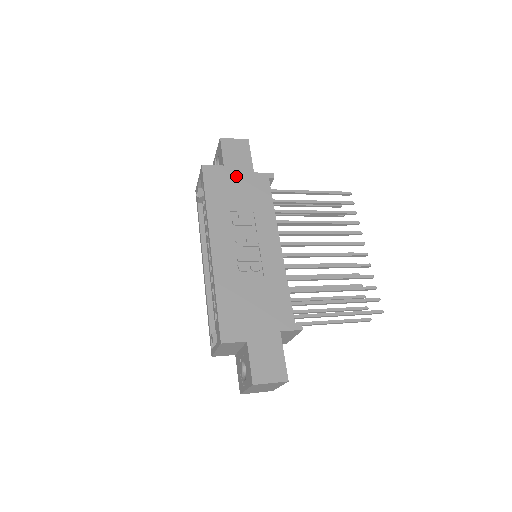
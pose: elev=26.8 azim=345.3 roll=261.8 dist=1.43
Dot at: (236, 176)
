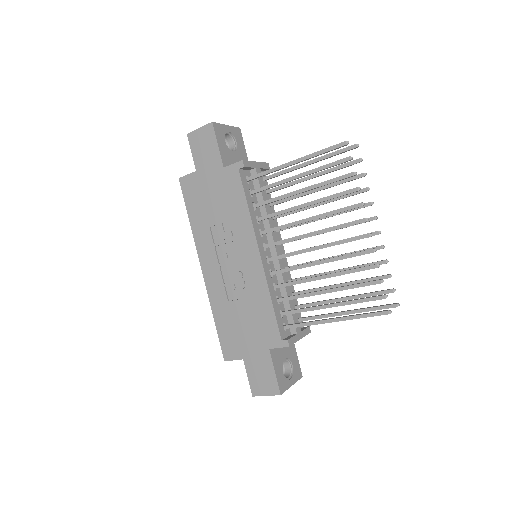
Dot at: (208, 180)
